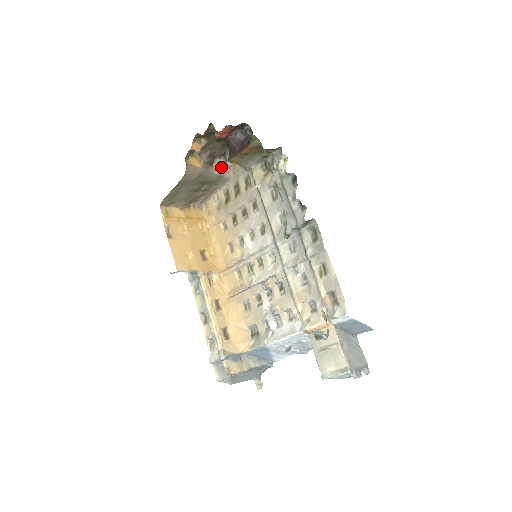
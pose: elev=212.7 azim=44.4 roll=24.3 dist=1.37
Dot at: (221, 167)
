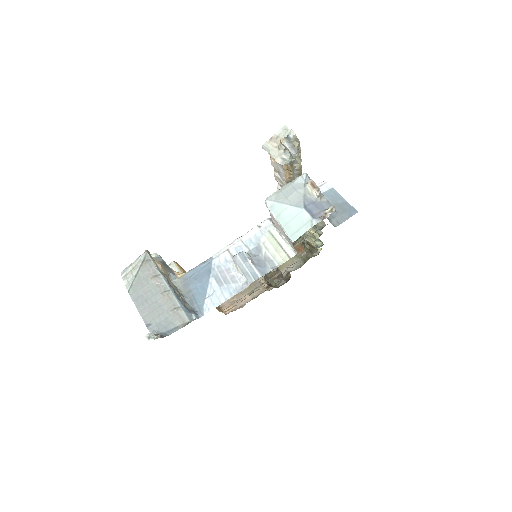
Dot at: occluded
